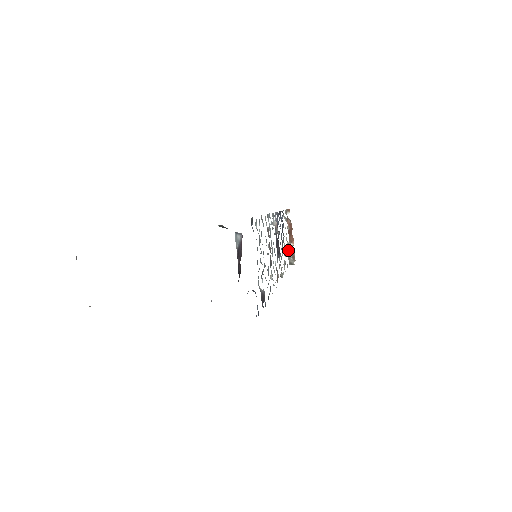
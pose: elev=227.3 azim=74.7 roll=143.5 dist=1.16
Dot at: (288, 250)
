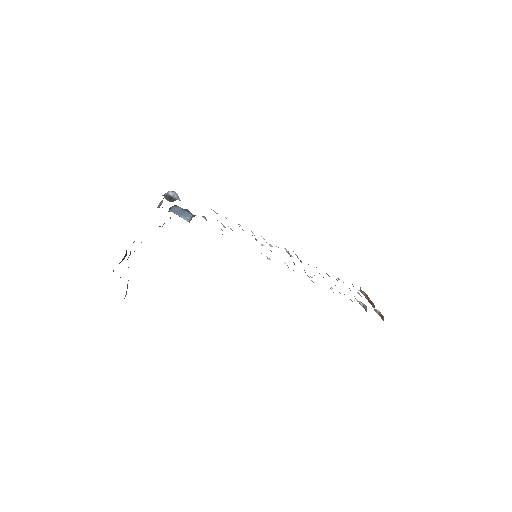
Dot at: occluded
